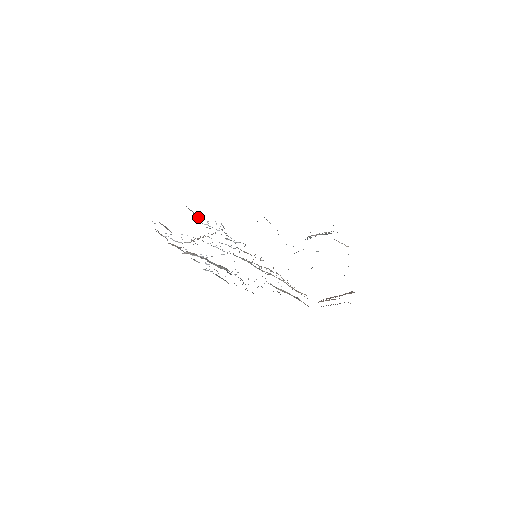
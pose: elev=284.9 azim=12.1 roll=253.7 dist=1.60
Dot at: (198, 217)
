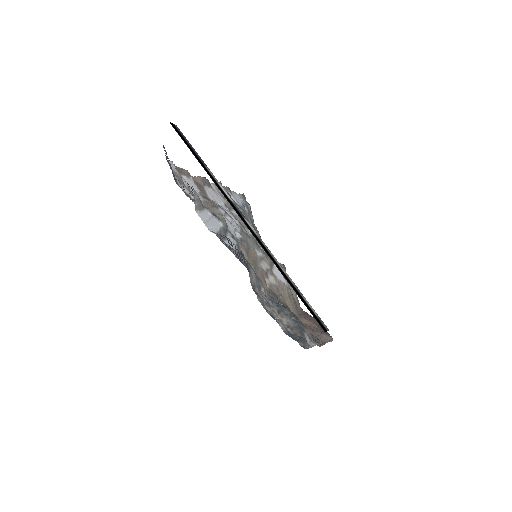
Dot at: (199, 209)
